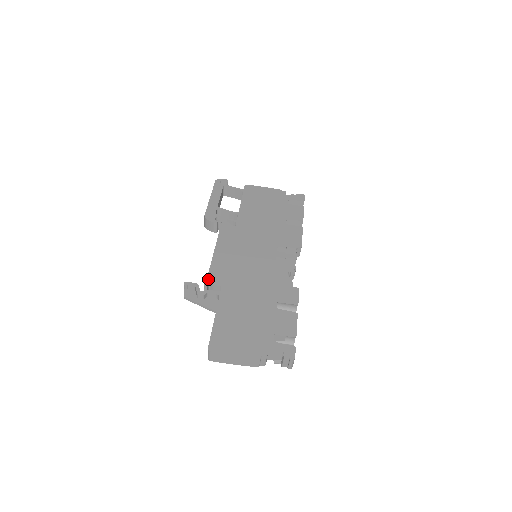
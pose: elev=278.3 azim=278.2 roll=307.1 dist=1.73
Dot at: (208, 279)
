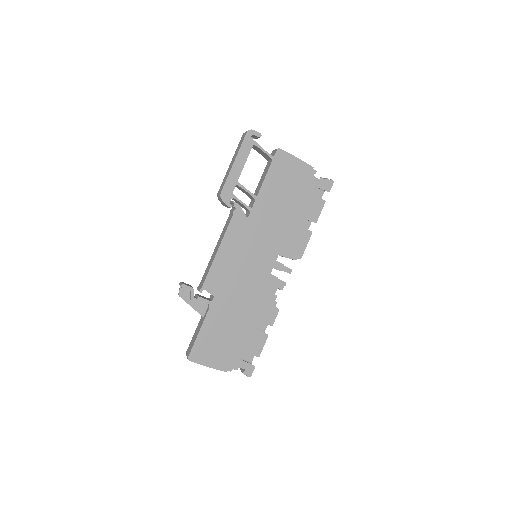
Dot at: (204, 285)
